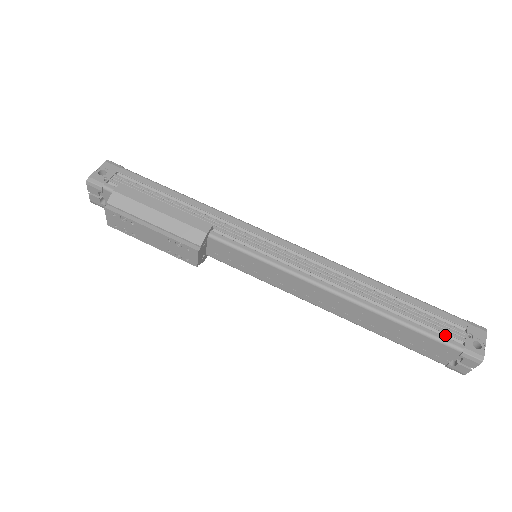
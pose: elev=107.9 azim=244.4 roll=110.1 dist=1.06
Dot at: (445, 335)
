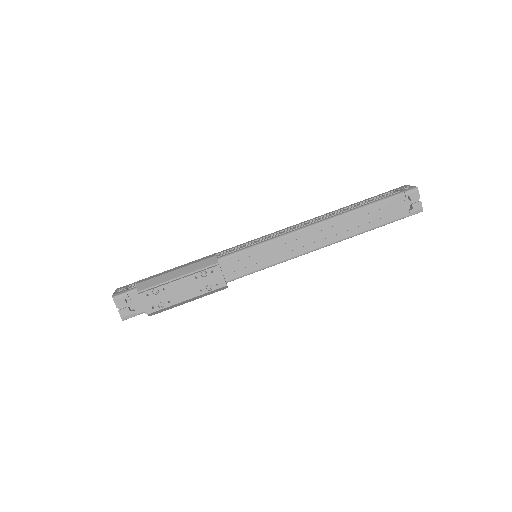
Dot at: occluded
